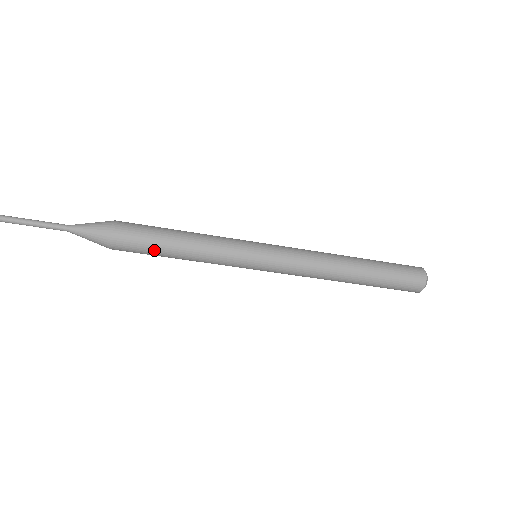
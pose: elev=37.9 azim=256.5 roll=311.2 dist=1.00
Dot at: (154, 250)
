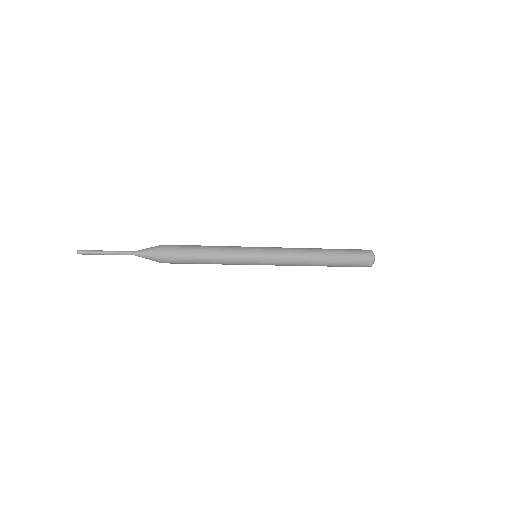
Dot at: (190, 256)
